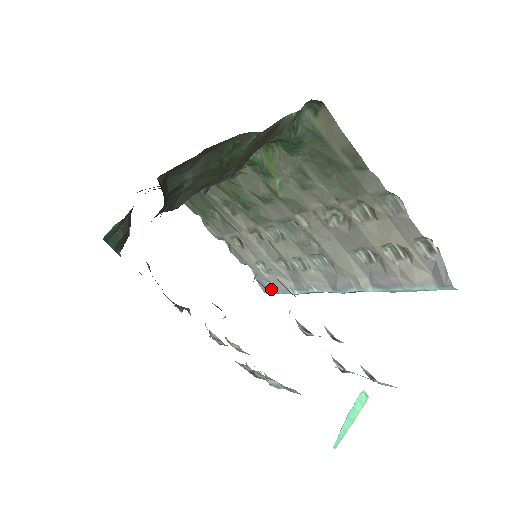
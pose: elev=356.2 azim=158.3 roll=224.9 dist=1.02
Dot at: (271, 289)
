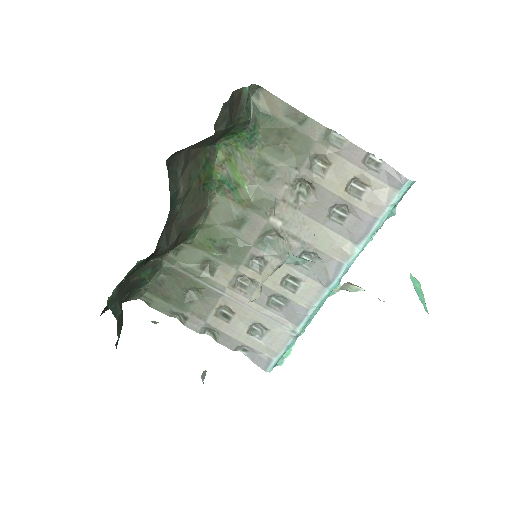
Dot at: (272, 358)
